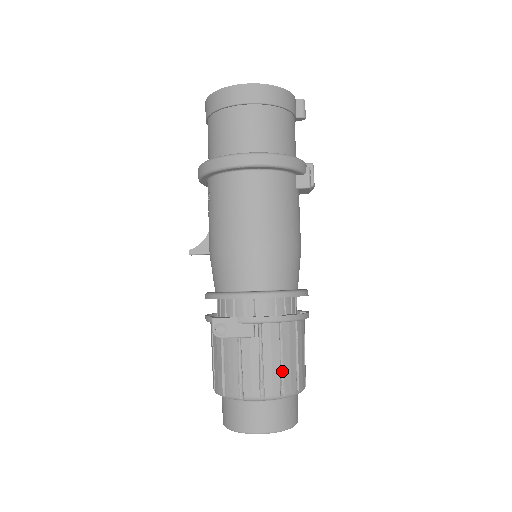
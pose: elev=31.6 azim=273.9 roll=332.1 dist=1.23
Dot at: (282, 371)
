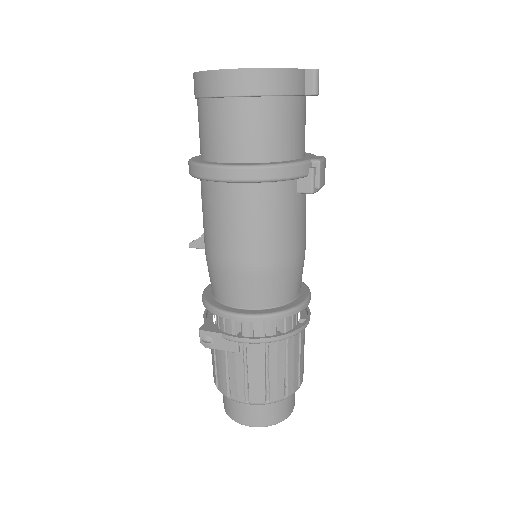
Dot at: (268, 383)
